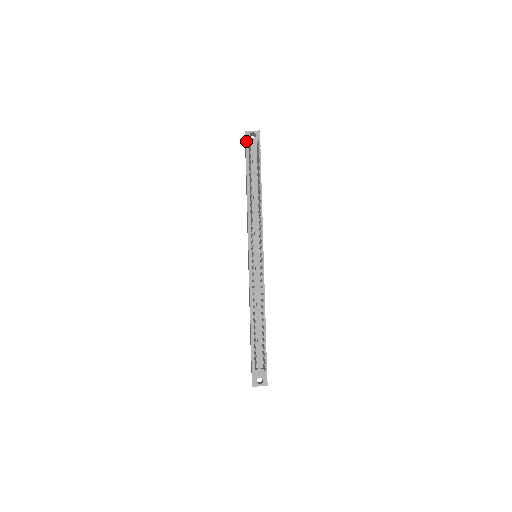
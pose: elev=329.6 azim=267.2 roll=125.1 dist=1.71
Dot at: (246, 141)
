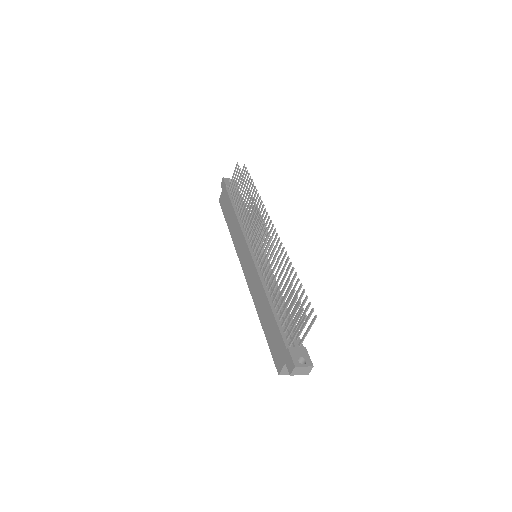
Dot at: (225, 182)
